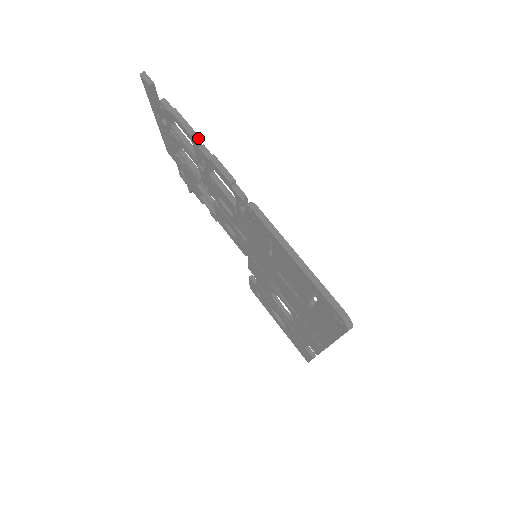
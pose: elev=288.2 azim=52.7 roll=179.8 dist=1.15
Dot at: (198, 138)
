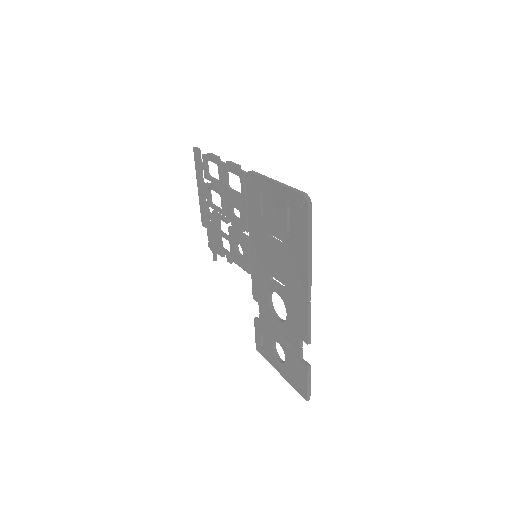
Dot at: (221, 161)
